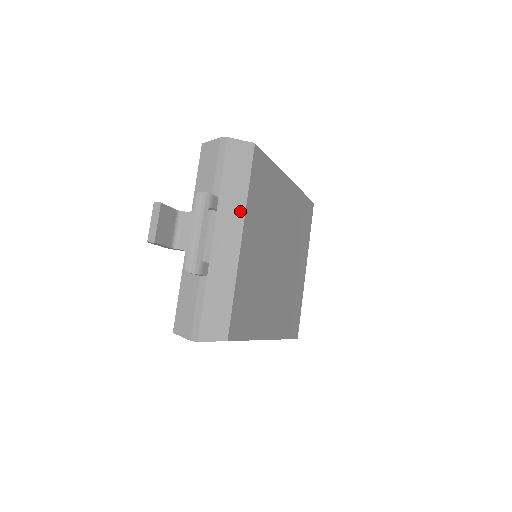
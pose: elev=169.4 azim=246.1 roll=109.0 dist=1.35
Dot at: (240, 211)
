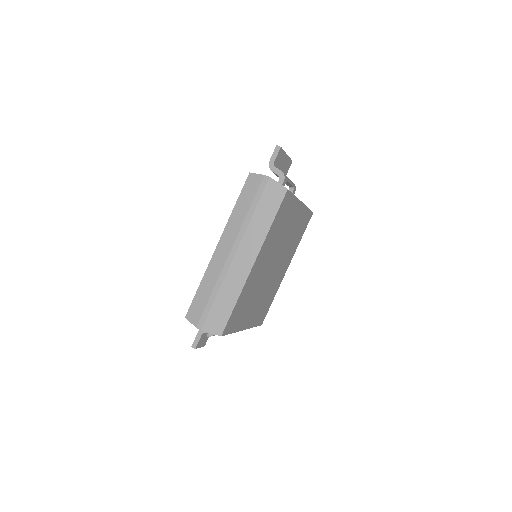
Dot at: occluded
